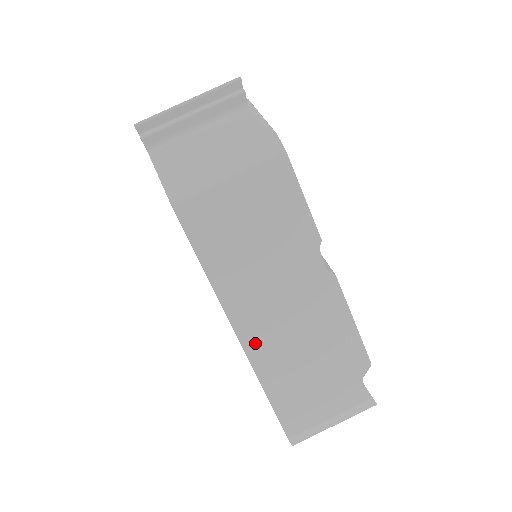
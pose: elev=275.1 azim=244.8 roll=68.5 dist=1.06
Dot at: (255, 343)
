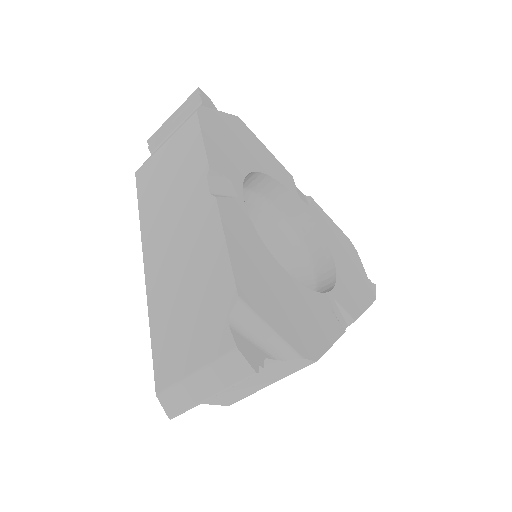
Dot at: occluded
